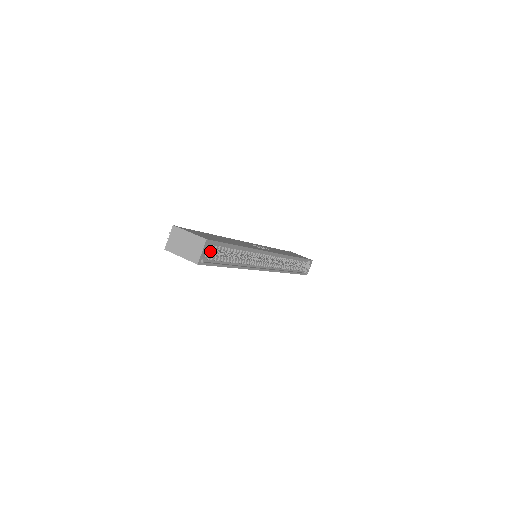
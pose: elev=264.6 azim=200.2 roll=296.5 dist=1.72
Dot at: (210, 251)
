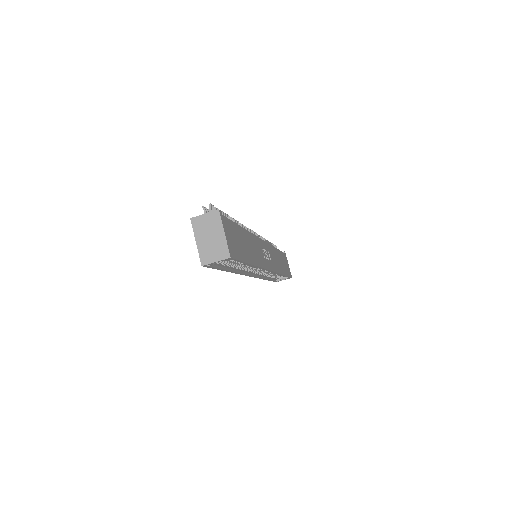
Dot at: occluded
